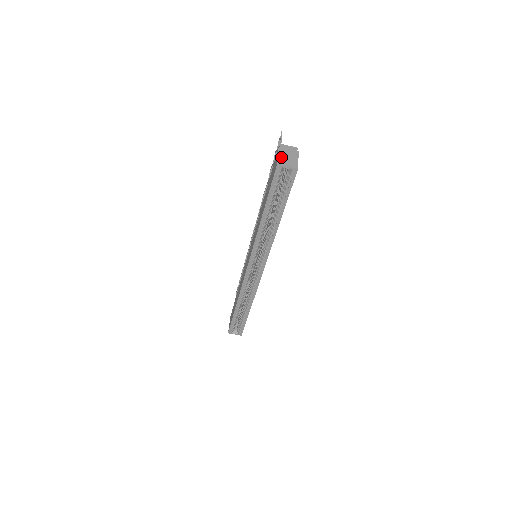
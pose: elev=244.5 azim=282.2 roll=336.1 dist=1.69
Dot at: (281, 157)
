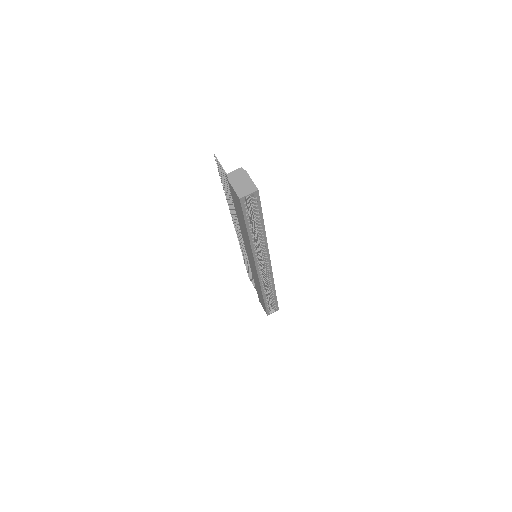
Dot at: (237, 188)
